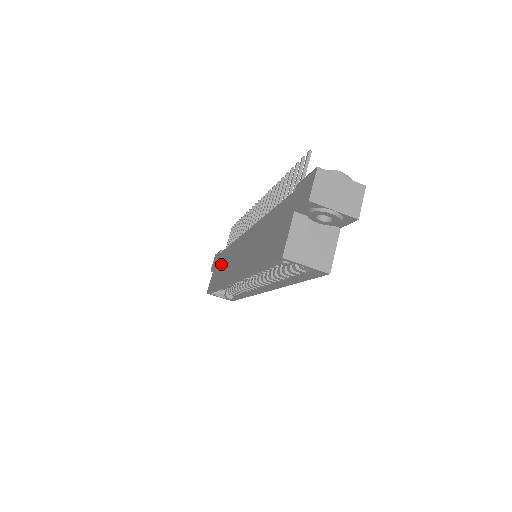
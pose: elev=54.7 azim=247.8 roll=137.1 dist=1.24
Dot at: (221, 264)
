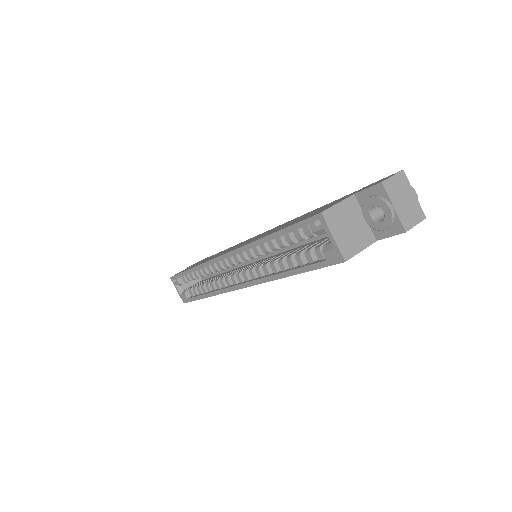
Dot at: (208, 258)
